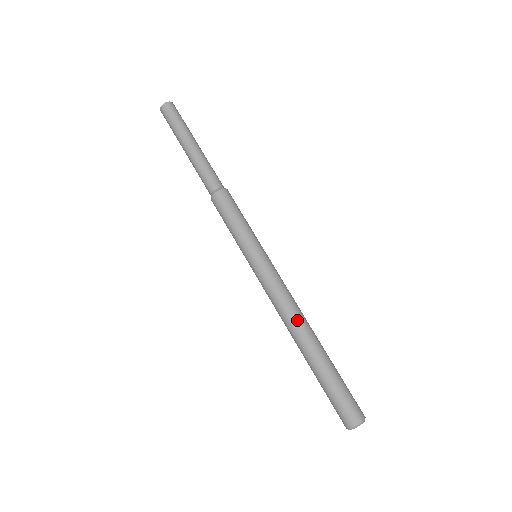
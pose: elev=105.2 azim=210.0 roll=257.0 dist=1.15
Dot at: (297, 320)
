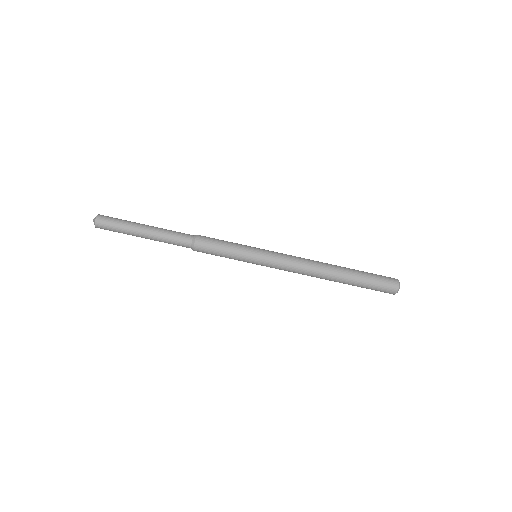
Dot at: (314, 276)
